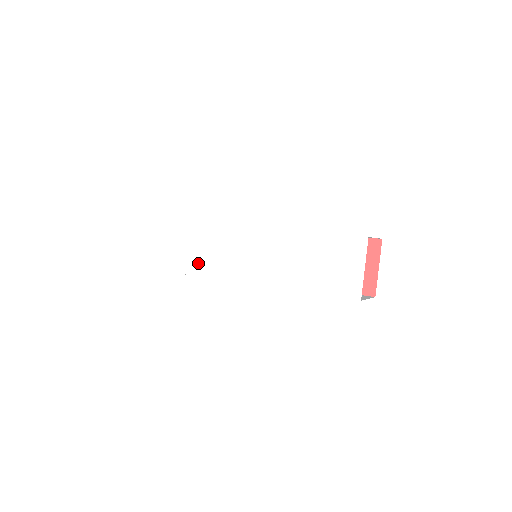
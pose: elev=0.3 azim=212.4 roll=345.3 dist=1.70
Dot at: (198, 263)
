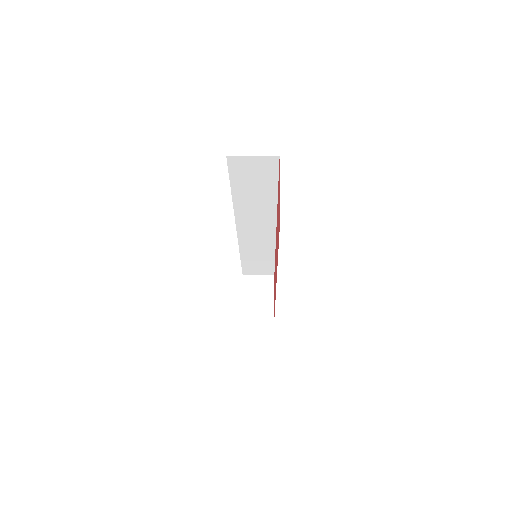
Dot at: occluded
